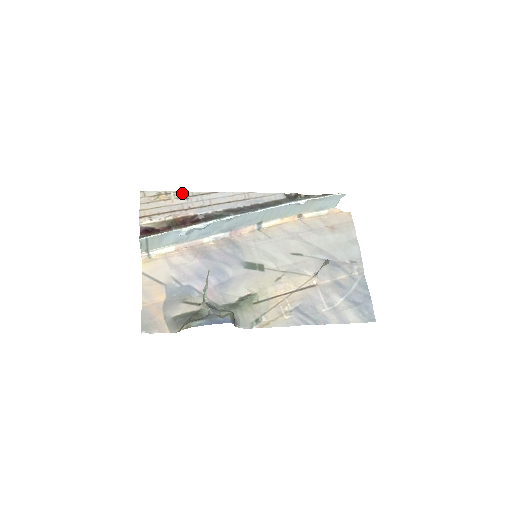
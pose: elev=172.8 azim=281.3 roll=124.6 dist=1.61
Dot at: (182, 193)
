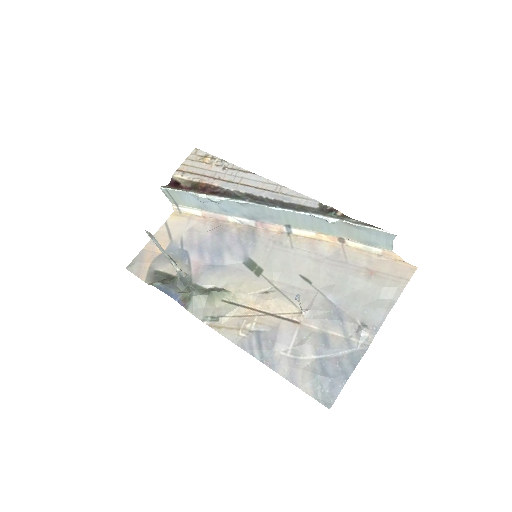
Dot at: (225, 162)
